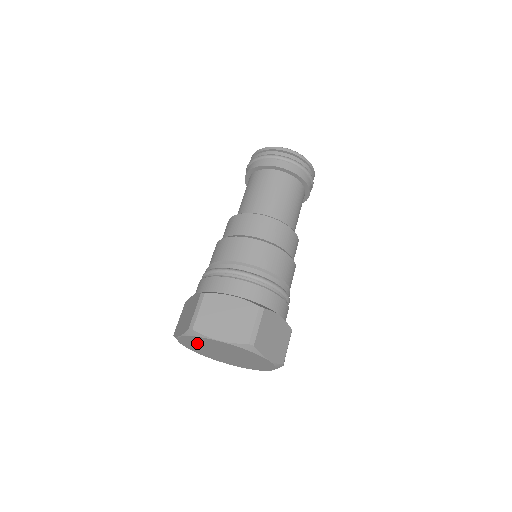
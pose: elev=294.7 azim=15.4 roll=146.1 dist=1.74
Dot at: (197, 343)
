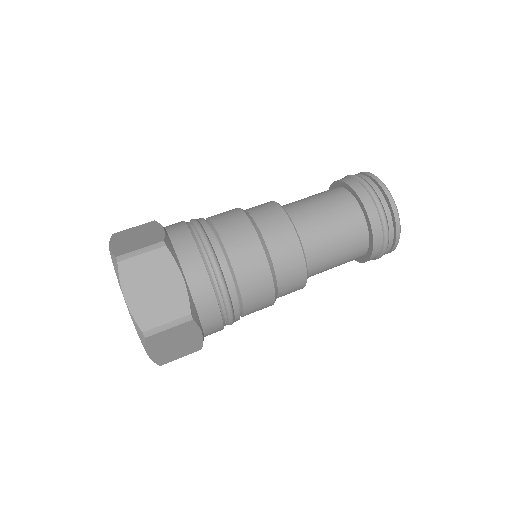
Dot at: occluded
